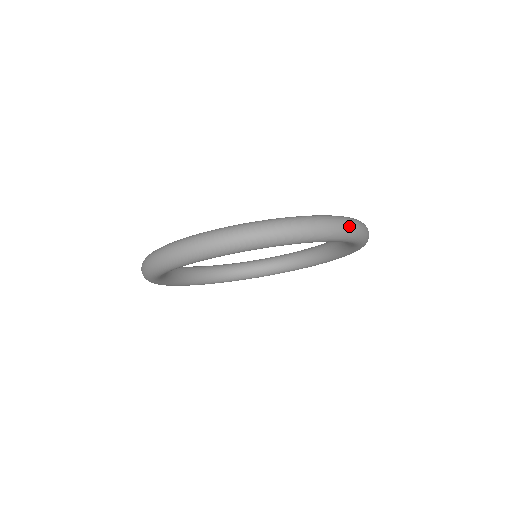
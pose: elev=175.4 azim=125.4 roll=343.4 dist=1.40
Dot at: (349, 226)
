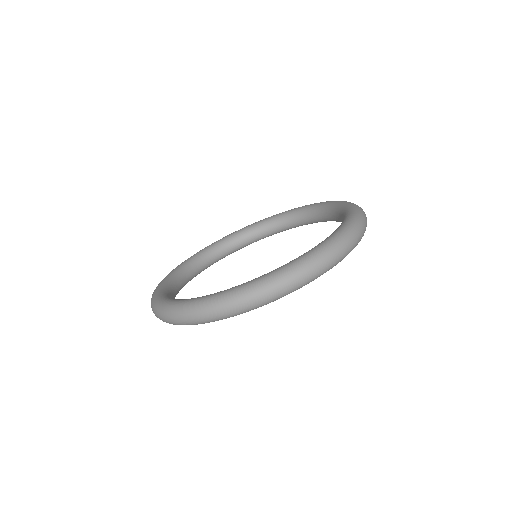
Dot at: occluded
